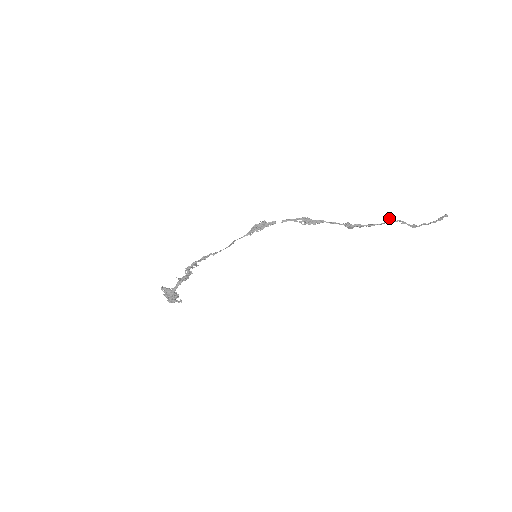
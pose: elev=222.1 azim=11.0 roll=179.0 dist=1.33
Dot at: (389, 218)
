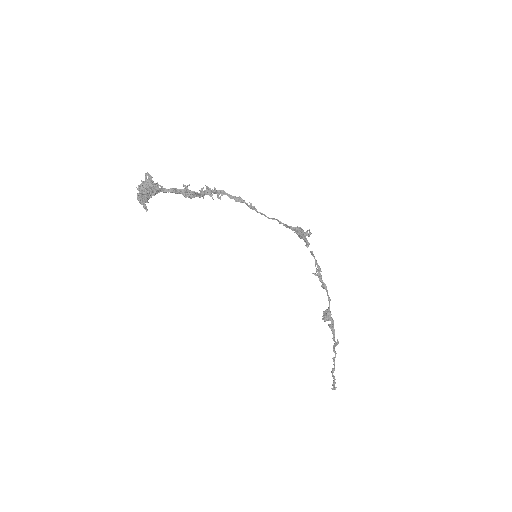
Dot at: (338, 343)
